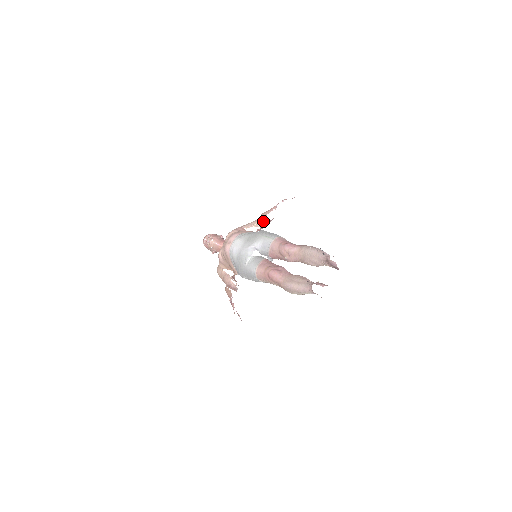
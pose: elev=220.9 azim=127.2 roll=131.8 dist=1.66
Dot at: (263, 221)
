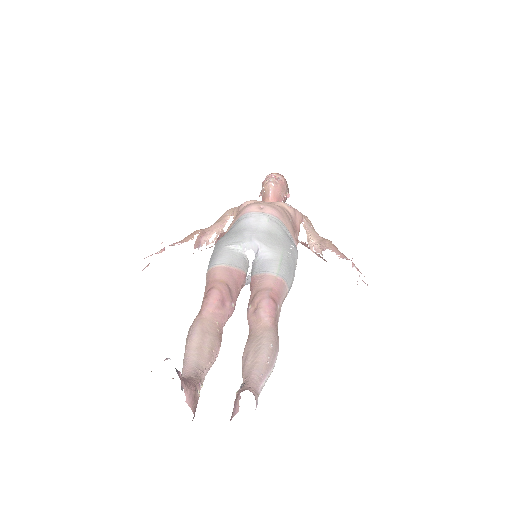
Dot at: (317, 246)
